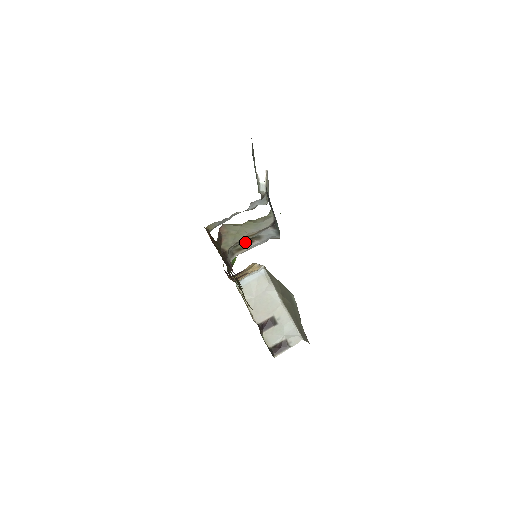
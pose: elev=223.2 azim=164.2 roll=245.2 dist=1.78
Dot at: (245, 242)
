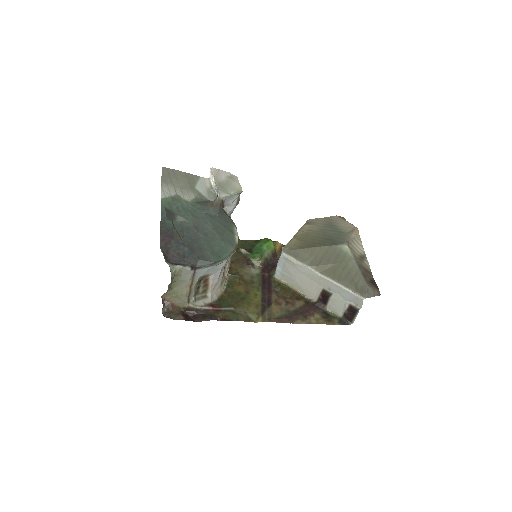
Dot at: (201, 284)
